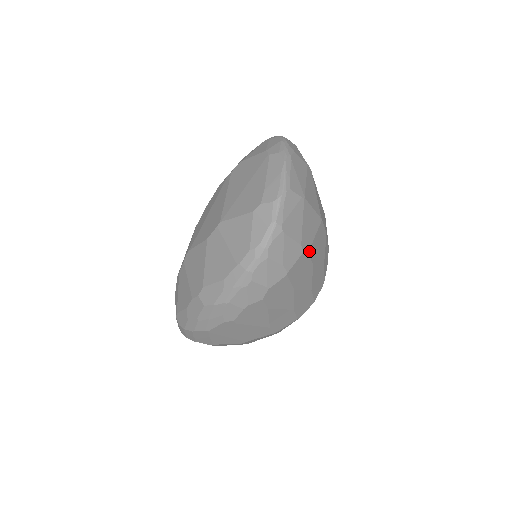
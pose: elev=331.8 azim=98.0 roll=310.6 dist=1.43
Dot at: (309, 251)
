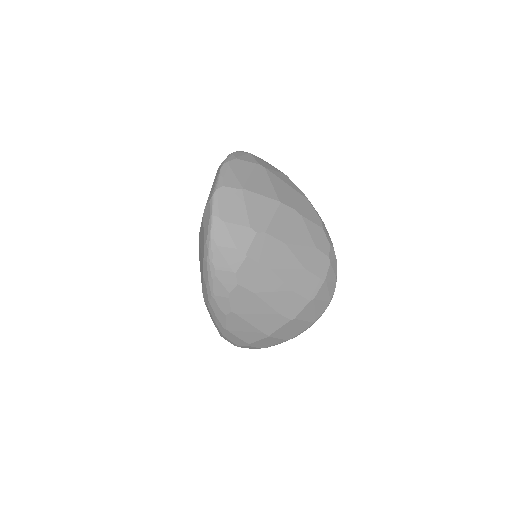
Dot at: (267, 231)
